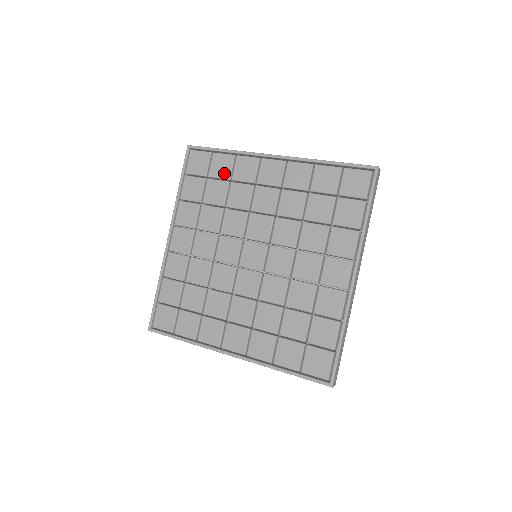
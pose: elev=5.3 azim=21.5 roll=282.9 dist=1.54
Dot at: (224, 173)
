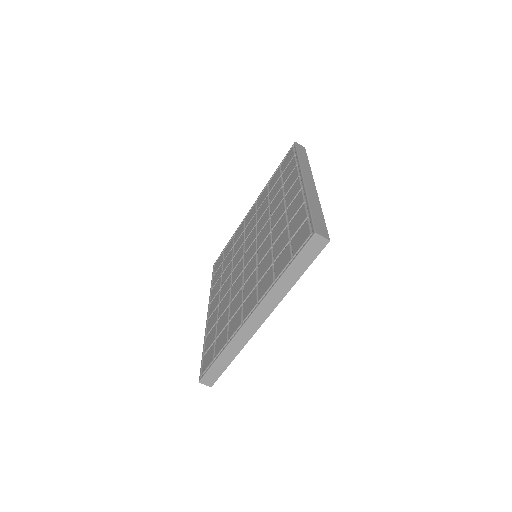
Dot at: (230, 248)
